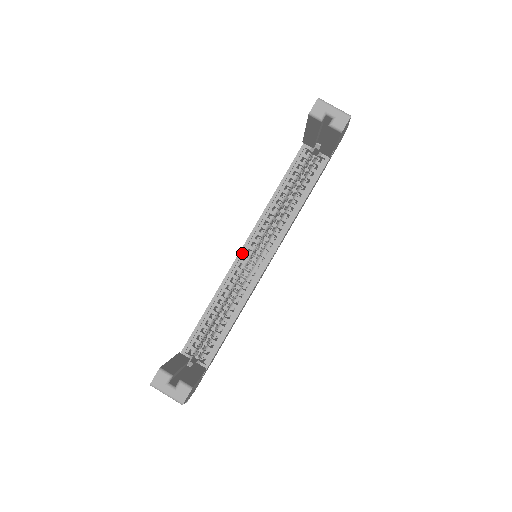
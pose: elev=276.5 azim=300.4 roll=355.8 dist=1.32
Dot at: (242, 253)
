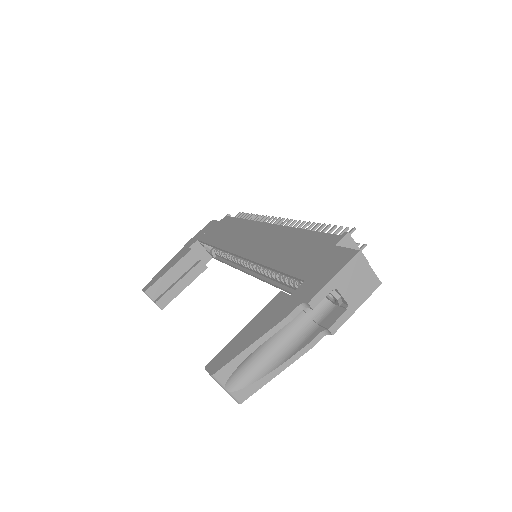
Dot at: (236, 256)
